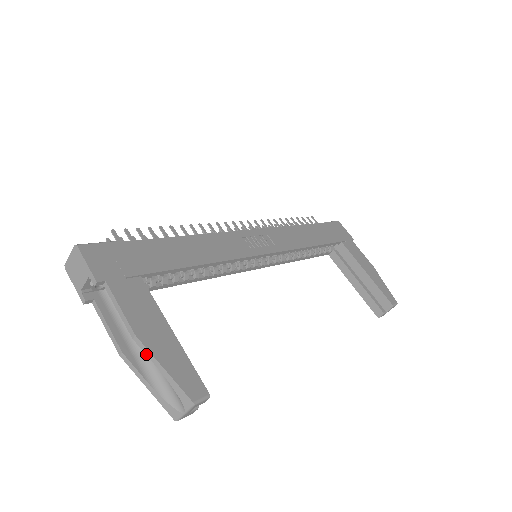
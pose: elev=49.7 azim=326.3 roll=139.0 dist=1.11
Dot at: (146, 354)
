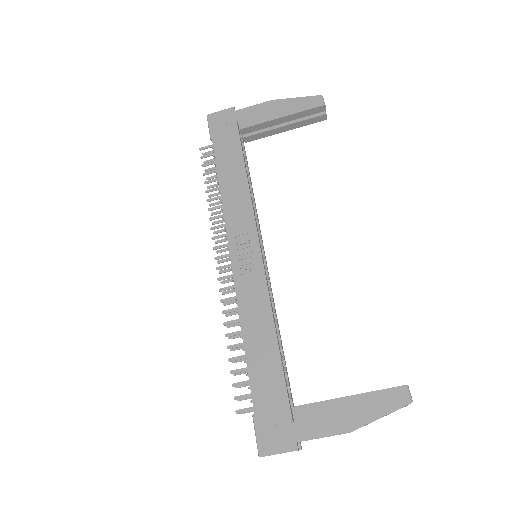
Dot at: occluded
